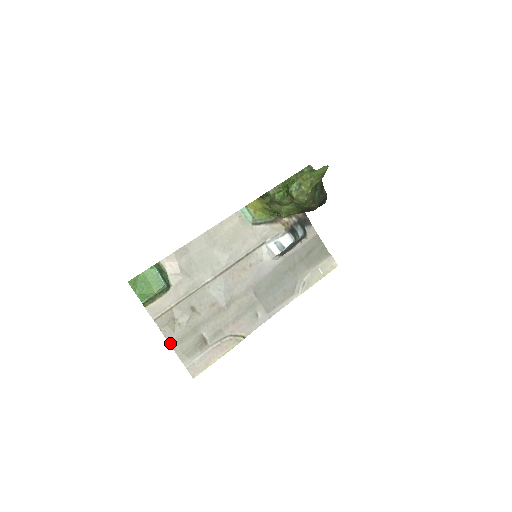
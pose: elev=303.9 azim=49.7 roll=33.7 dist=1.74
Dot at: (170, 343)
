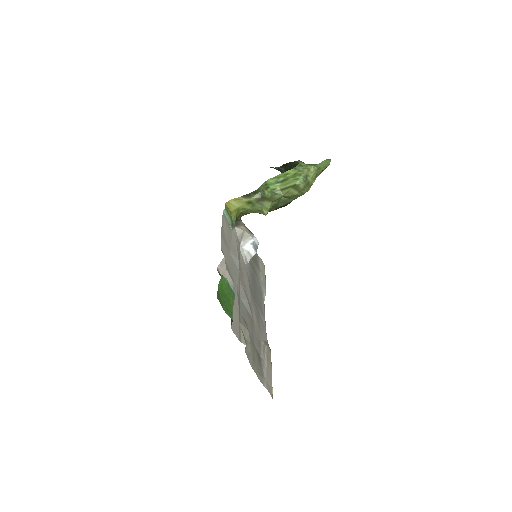
Dot at: (251, 366)
